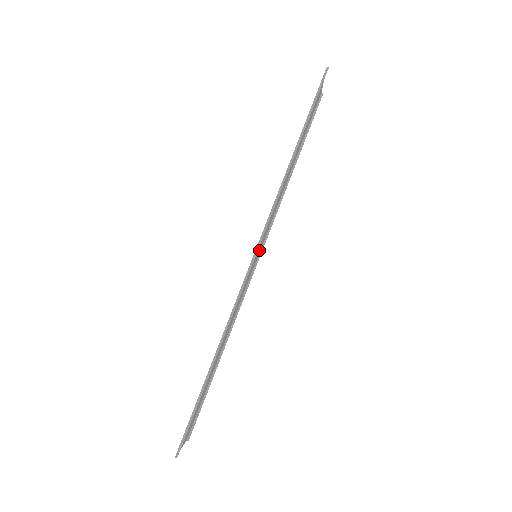
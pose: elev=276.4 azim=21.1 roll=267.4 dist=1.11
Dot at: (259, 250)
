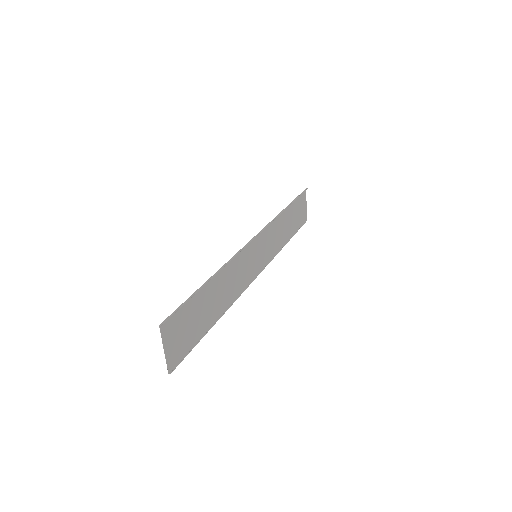
Dot at: (259, 264)
